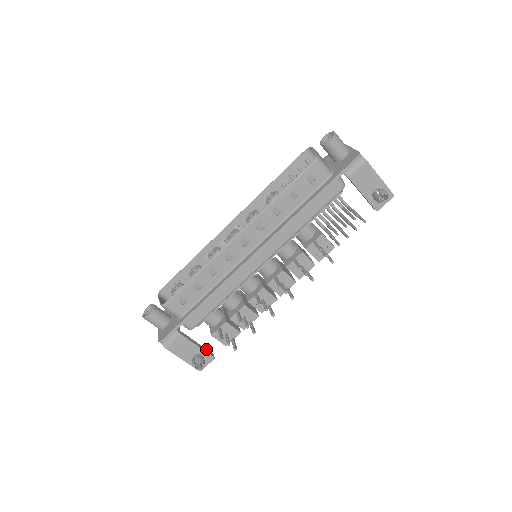
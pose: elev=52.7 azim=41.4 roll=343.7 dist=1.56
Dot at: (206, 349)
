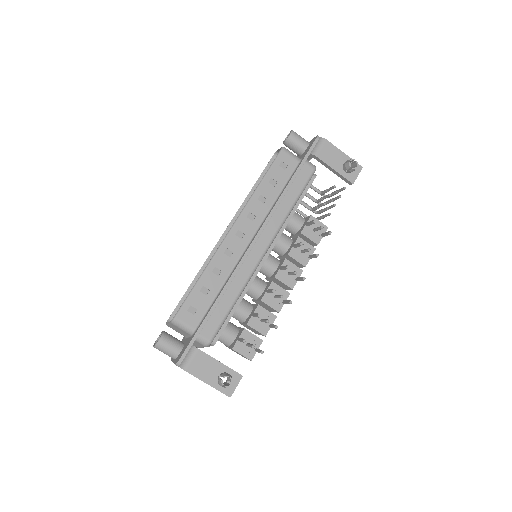
Dot at: (230, 368)
